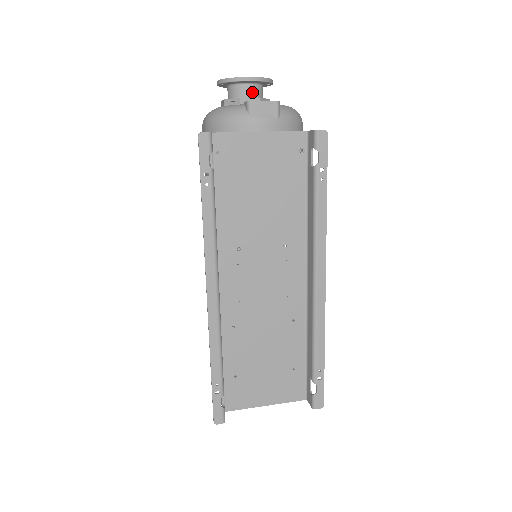
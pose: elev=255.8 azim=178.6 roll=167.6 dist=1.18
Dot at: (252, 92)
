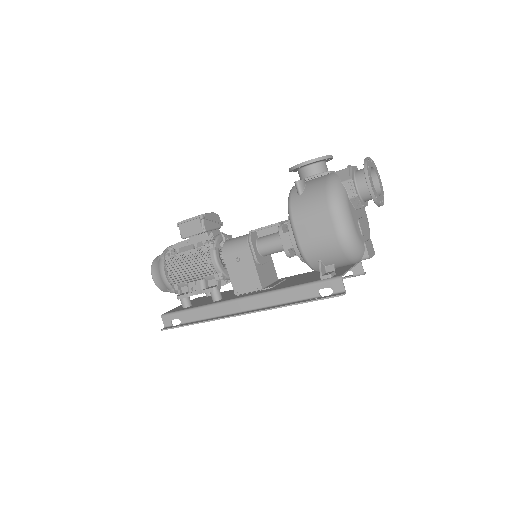
Dot at: occluded
